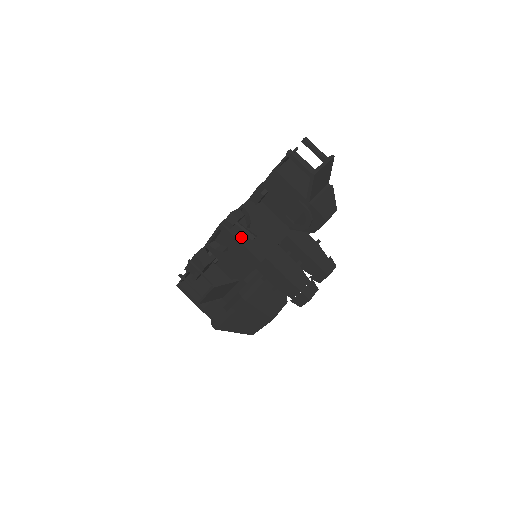
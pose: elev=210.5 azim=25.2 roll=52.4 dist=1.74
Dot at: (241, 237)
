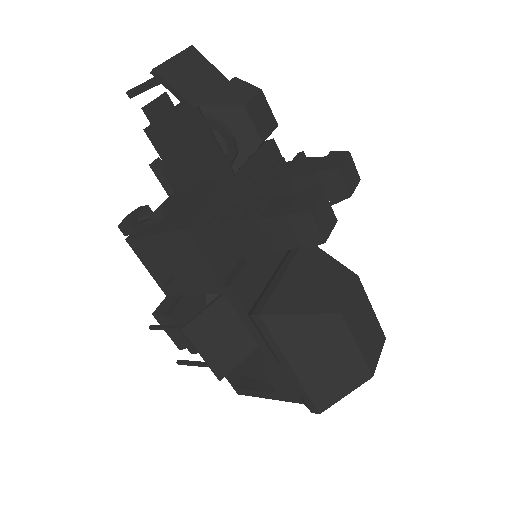
Dot at: (155, 230)
